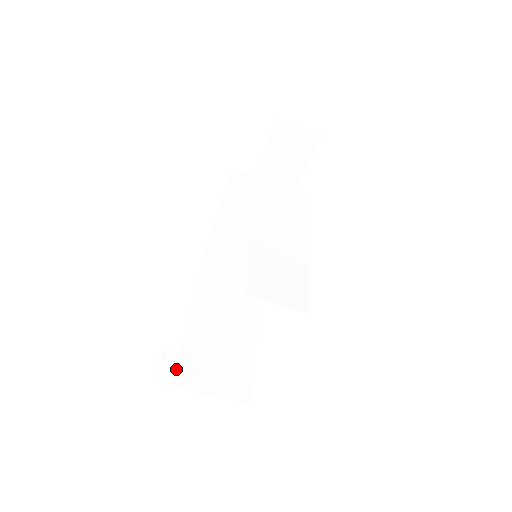
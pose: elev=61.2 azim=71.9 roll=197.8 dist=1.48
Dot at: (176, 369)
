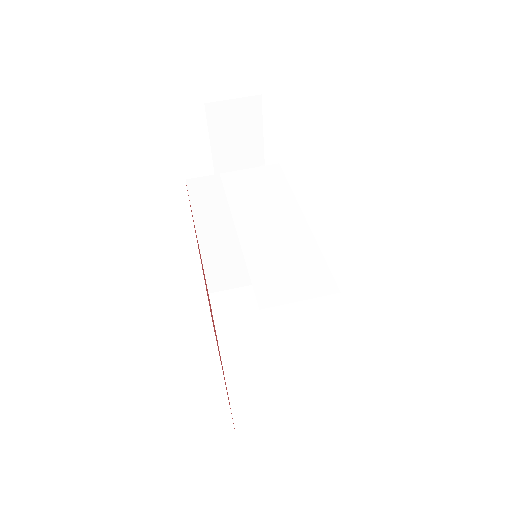
Dot at: (233, 412)
